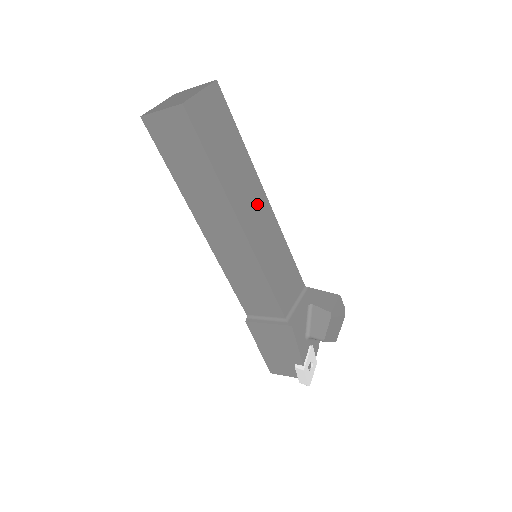
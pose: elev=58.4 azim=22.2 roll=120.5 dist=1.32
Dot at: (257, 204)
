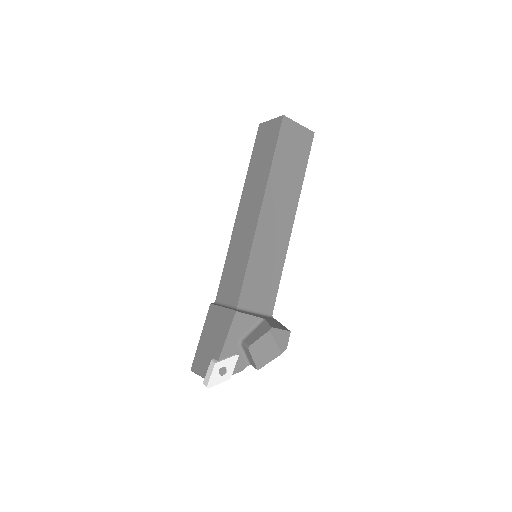
Dot at: (283, 215)
